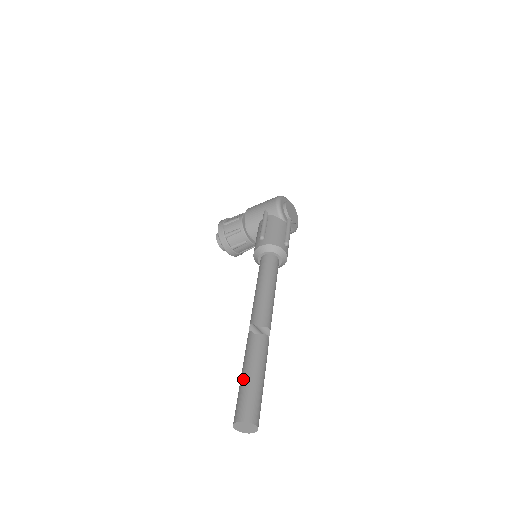
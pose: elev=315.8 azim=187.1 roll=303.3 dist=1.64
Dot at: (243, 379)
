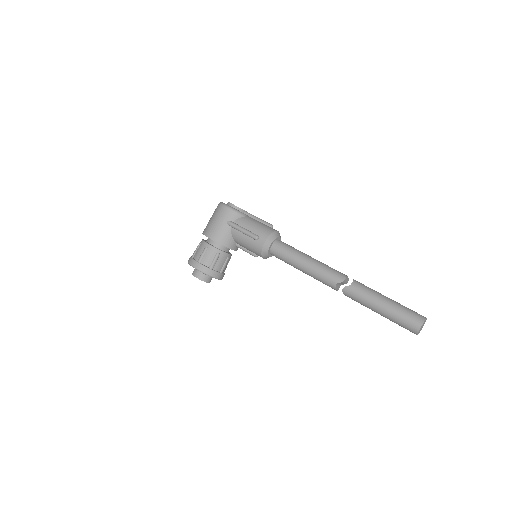
Dot at: (386, 310)
